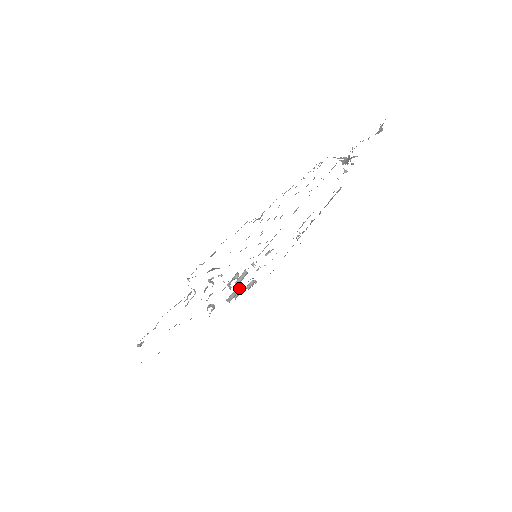
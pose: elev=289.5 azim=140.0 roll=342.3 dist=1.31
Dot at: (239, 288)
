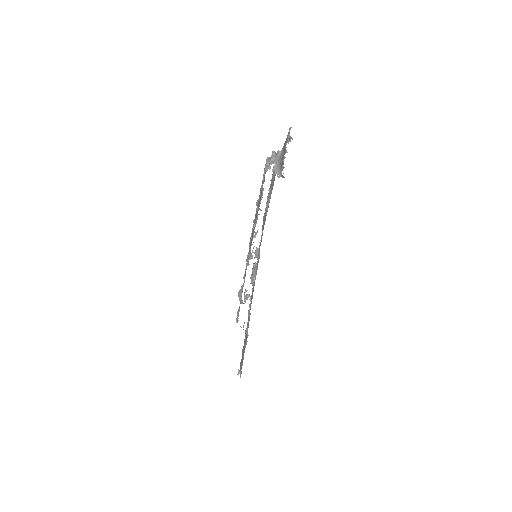
Dot at: occluded
